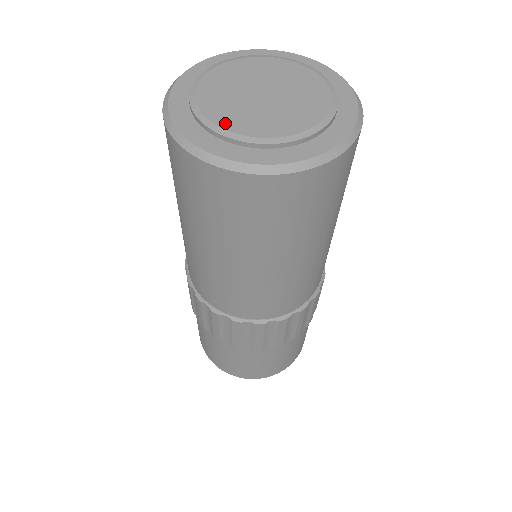
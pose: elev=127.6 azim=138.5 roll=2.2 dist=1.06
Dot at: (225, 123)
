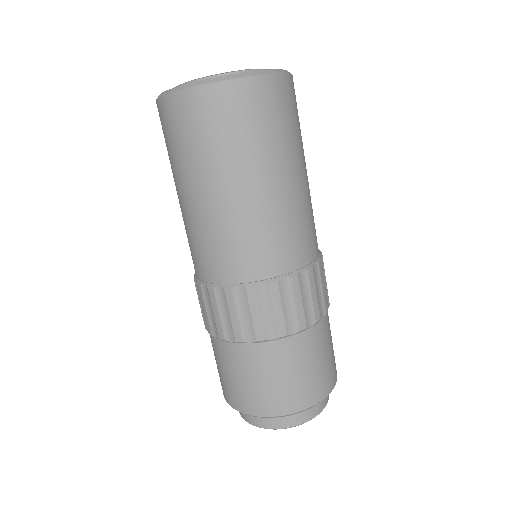
Dot at: occluded
